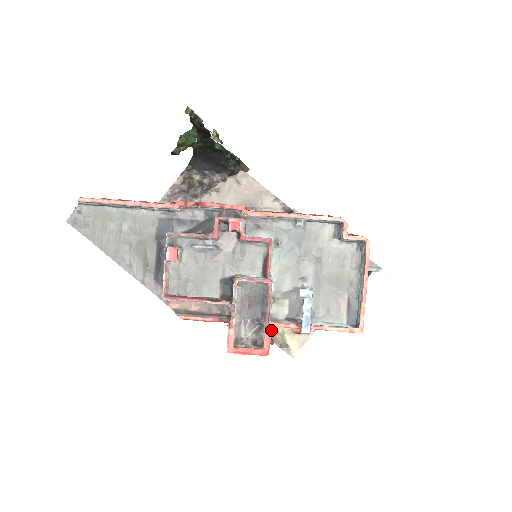
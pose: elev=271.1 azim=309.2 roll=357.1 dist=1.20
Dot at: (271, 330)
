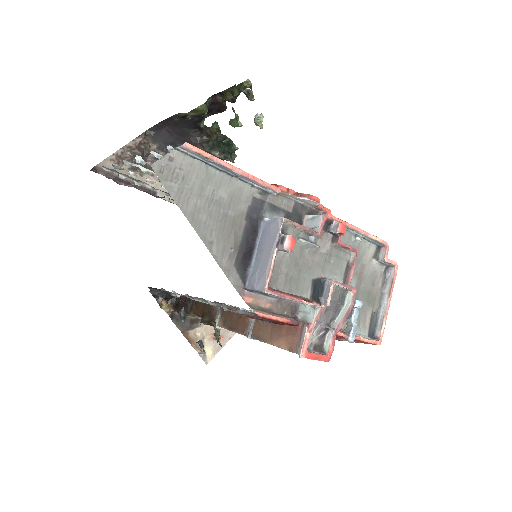
Dot at: occluded
